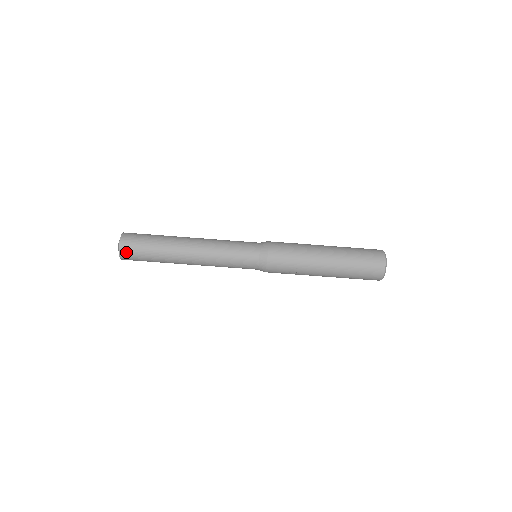
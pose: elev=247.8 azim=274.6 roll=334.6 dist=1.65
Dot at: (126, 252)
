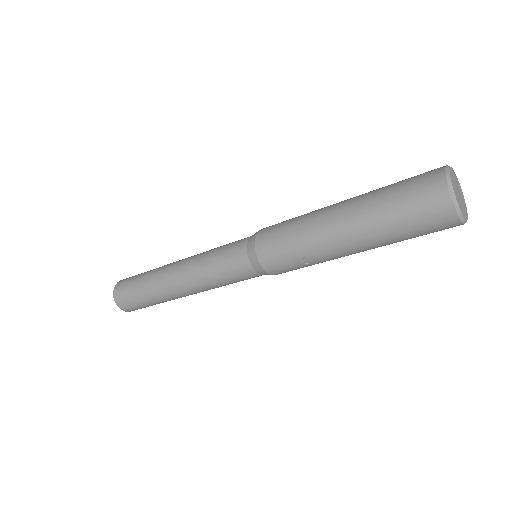
Dot at: (123, 304)
